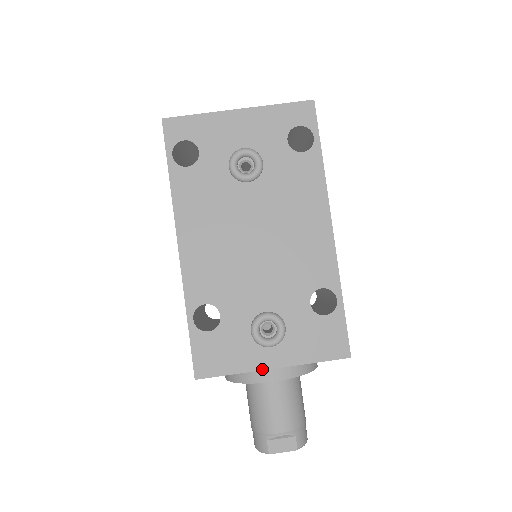
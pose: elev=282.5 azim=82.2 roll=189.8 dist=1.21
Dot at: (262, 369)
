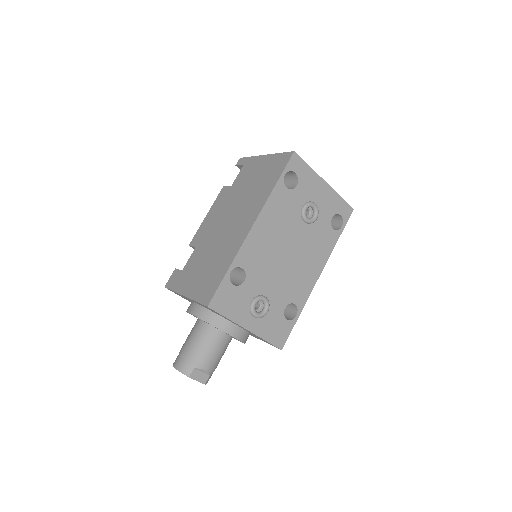
Dot at: (242, 326)
